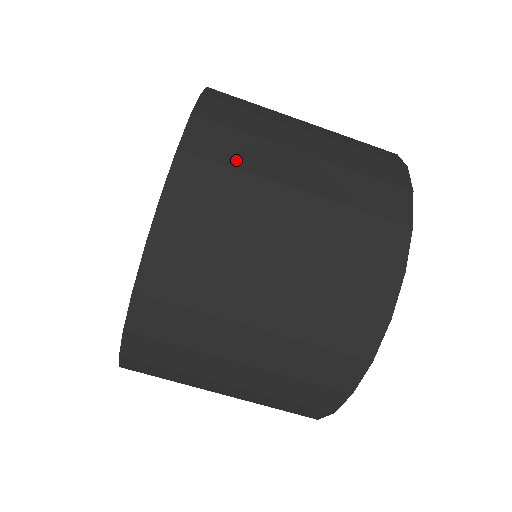
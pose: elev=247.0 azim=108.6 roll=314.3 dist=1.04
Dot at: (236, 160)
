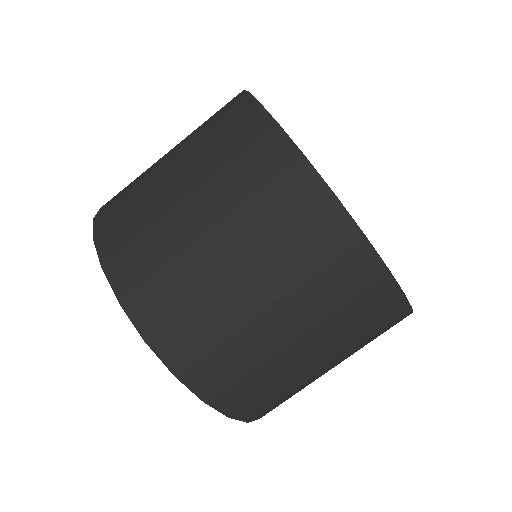
Dot at: occluded
